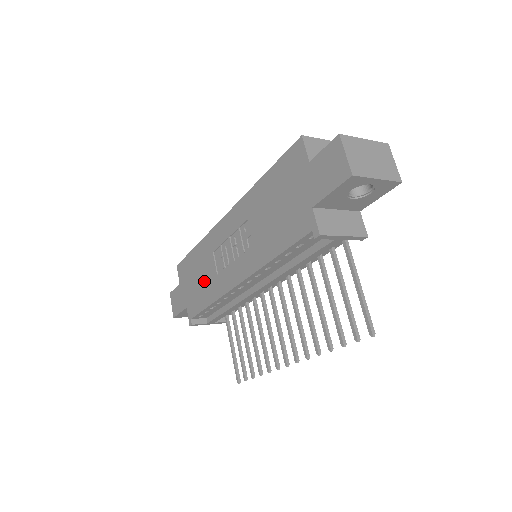
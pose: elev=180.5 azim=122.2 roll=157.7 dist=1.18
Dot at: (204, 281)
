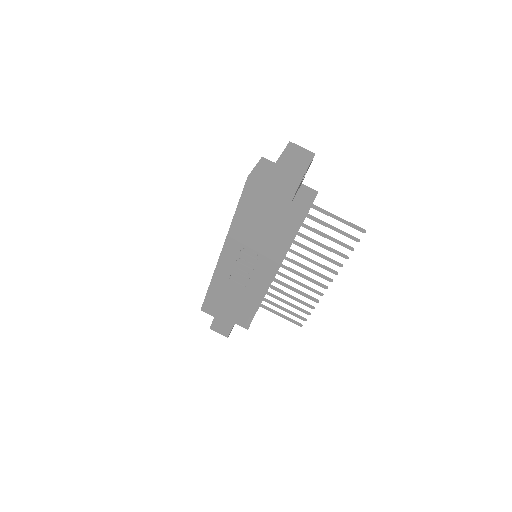
Dot at: (237, 298)
